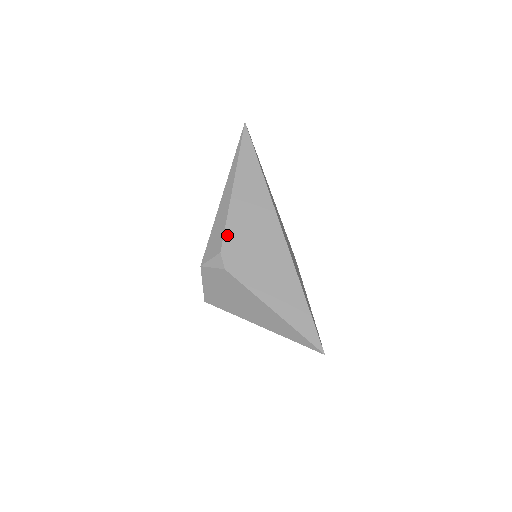
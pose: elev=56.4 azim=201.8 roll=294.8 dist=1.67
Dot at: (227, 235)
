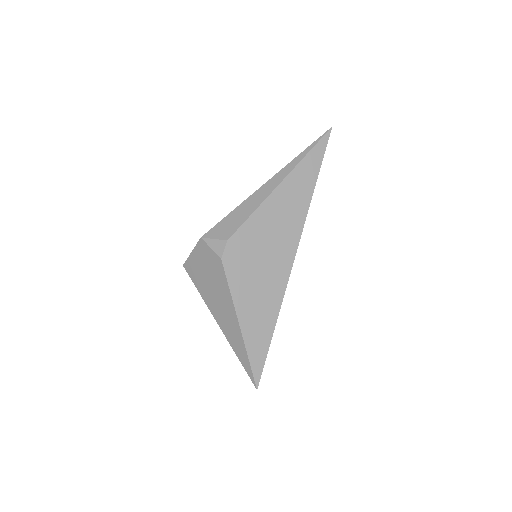
Dot at: (244, 228)
